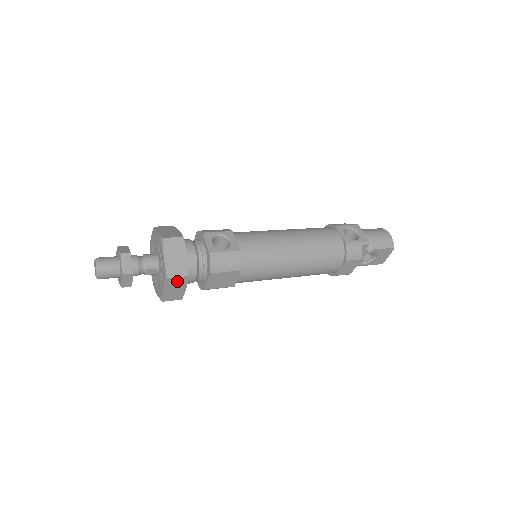
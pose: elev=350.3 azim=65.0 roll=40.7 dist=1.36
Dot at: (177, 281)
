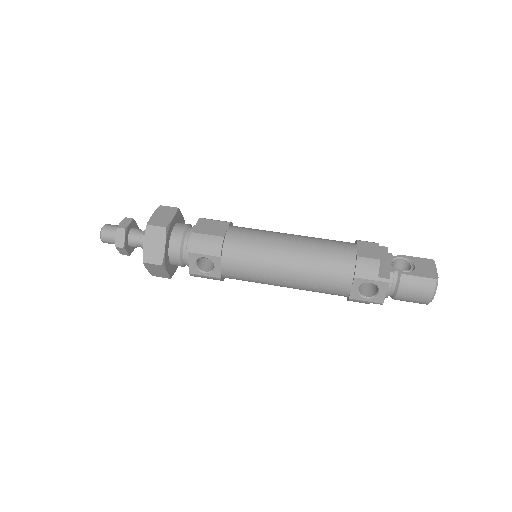
Dot at: occluded
